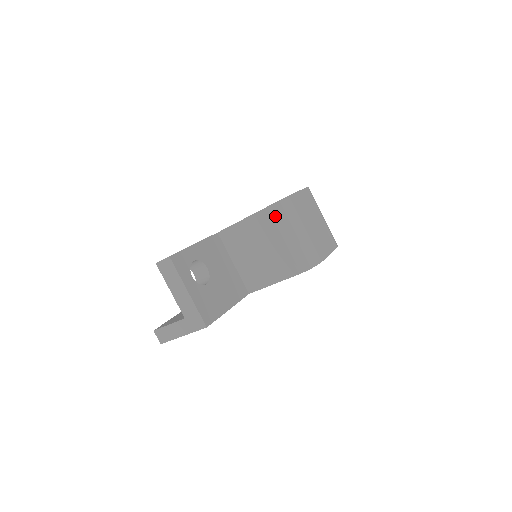
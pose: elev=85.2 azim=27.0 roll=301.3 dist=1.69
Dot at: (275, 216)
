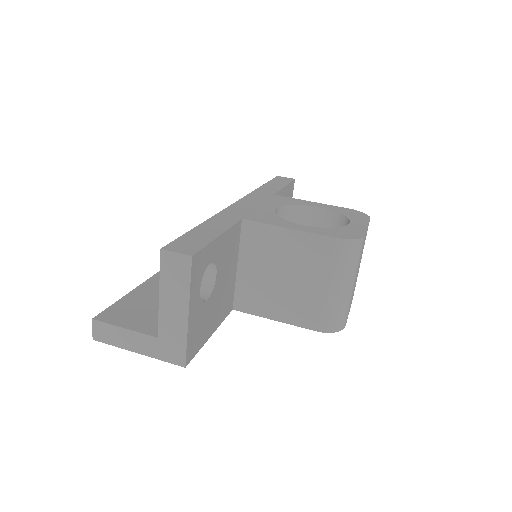
Dot at: (338, 255)
